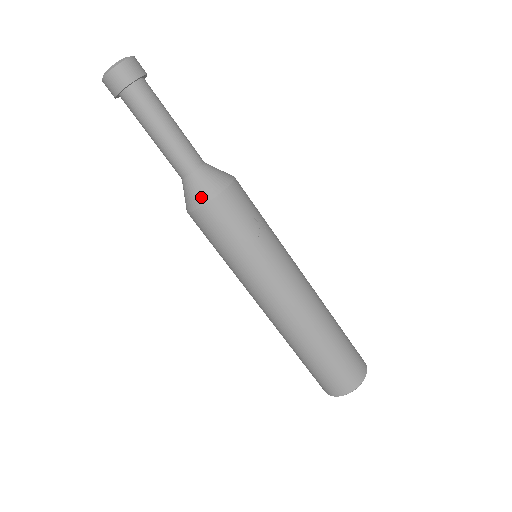
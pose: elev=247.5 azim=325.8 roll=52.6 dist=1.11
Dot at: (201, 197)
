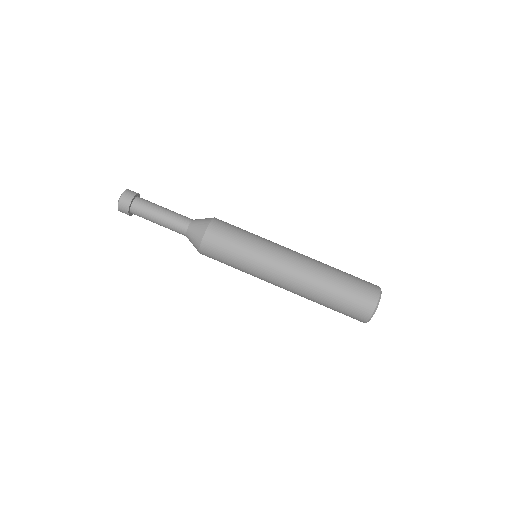
Dot at: (205, 222)
